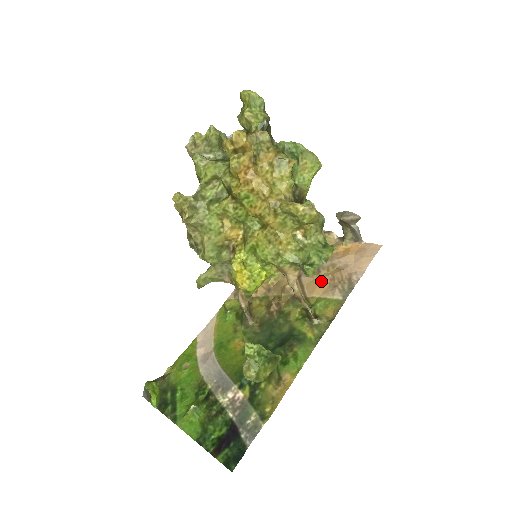
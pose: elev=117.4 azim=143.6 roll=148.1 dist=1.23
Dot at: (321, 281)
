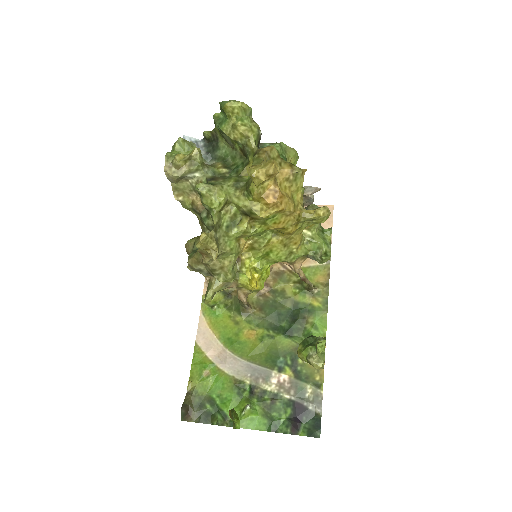
Dot at: occluded
